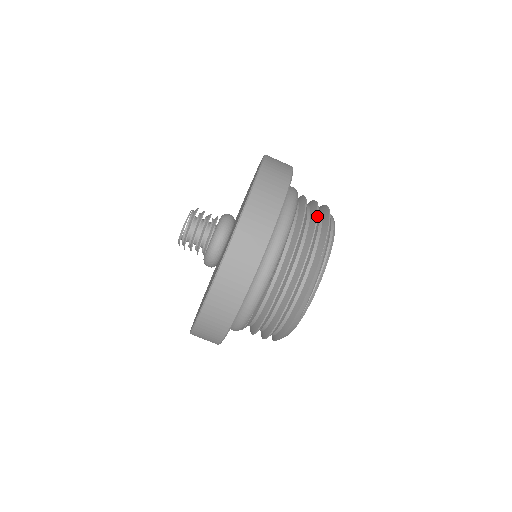
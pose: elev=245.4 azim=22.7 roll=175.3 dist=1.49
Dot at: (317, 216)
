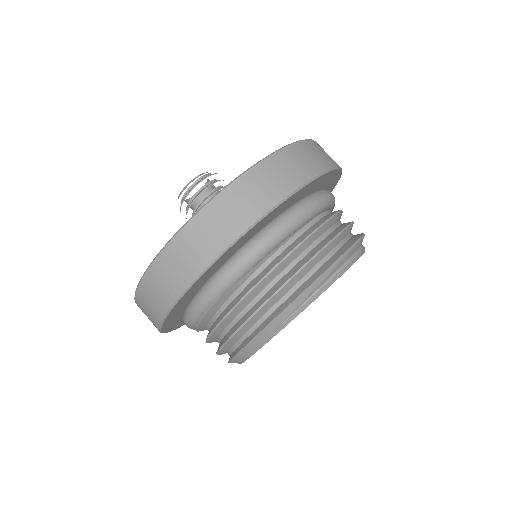
Dot at: (349, 224)
